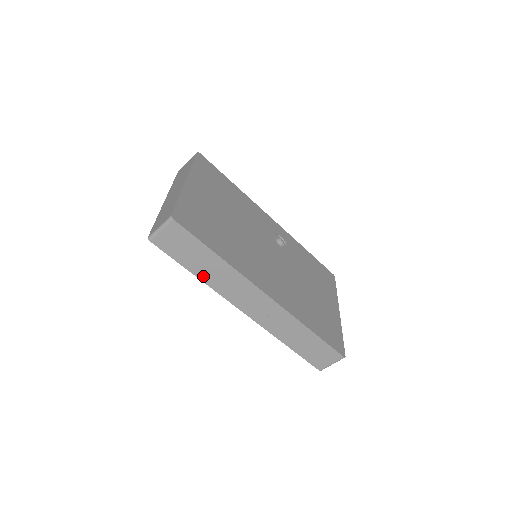
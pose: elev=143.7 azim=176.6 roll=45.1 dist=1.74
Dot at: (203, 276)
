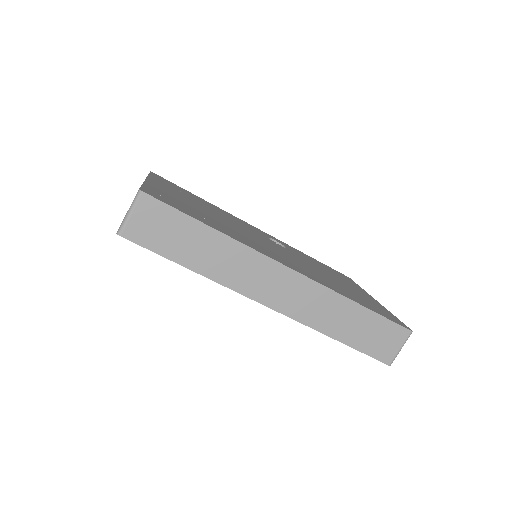
Dot at: (202, 267)
